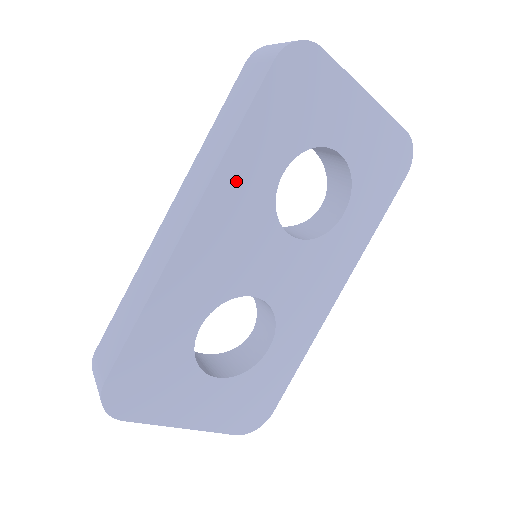
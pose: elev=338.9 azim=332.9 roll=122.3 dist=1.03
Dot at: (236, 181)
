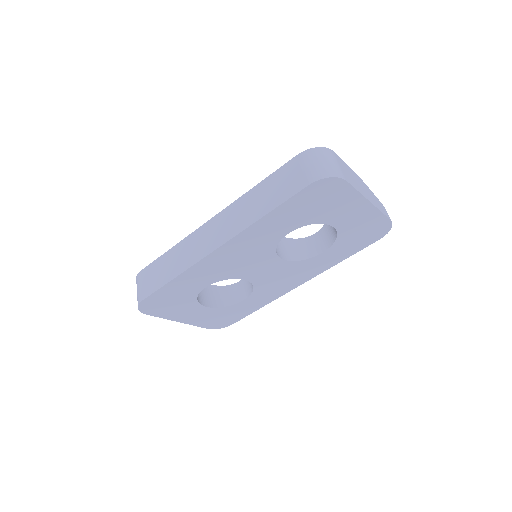
Dot at: (256, 234)
